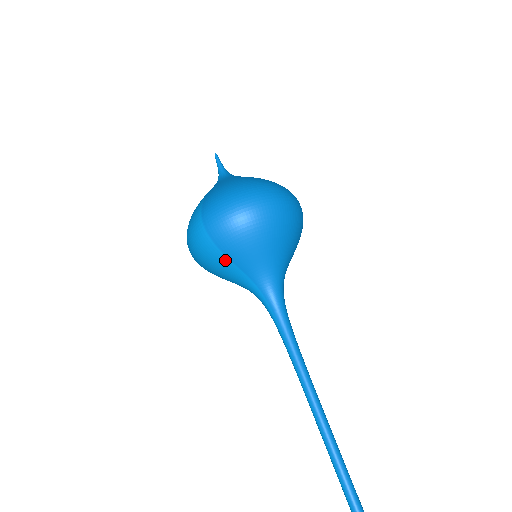
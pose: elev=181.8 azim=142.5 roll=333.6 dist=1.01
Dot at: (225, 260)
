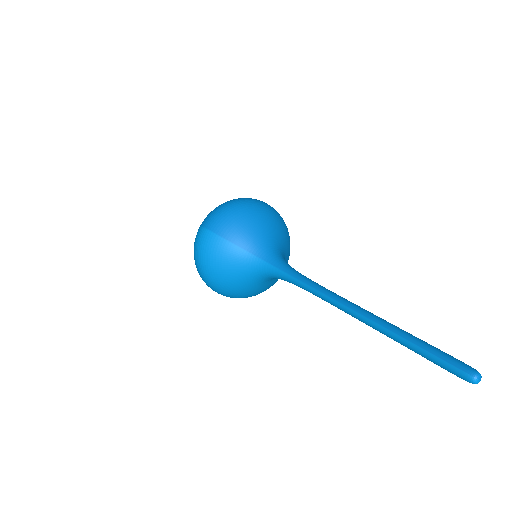
Dot at: (226, 244)
